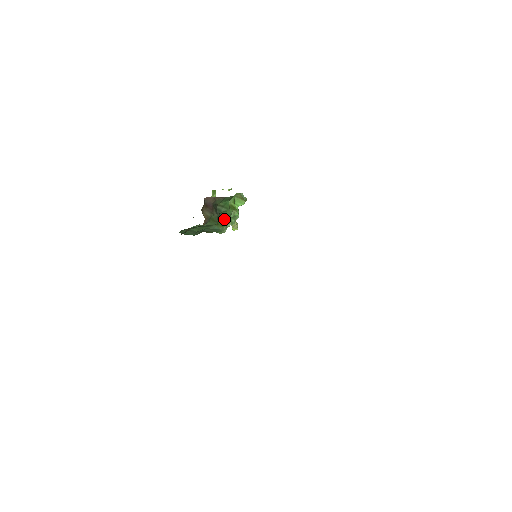
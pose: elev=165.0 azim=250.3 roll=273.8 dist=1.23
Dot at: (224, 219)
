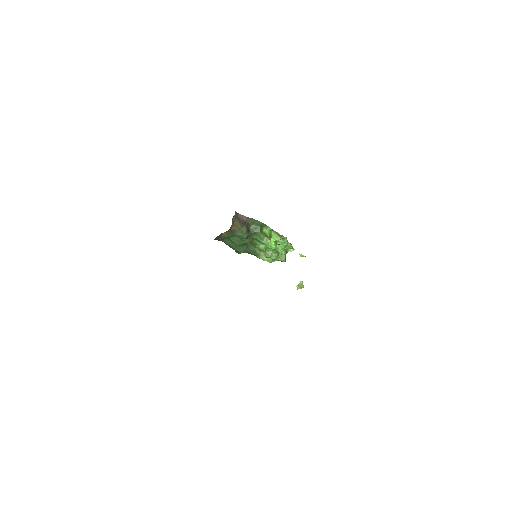
Dot at: (261, 245)
